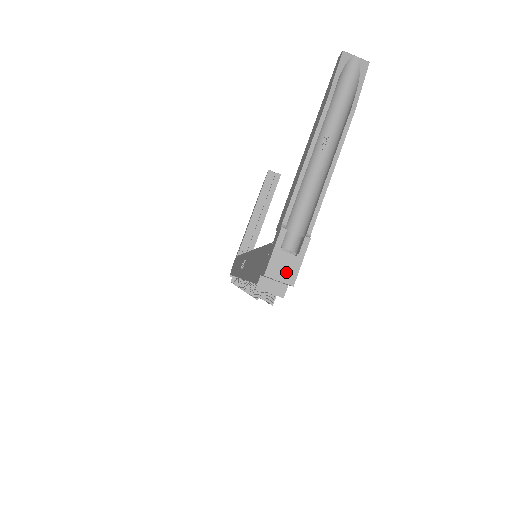
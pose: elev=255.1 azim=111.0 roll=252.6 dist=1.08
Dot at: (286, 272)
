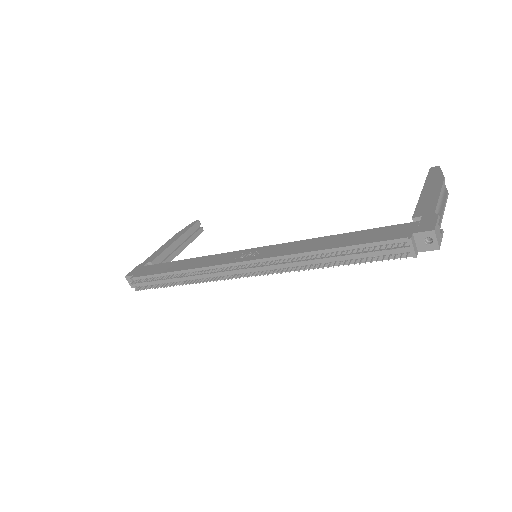
Dot at: (439, 238)
